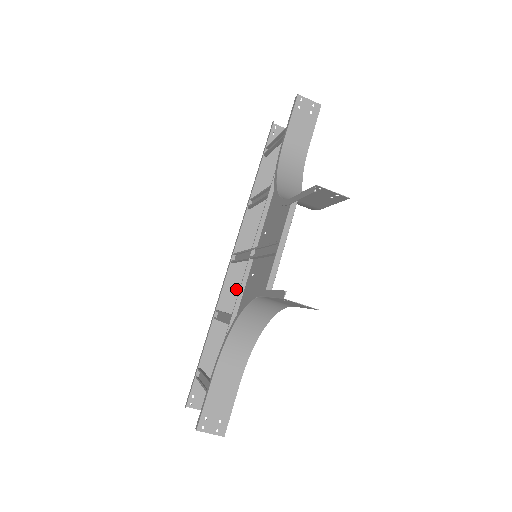
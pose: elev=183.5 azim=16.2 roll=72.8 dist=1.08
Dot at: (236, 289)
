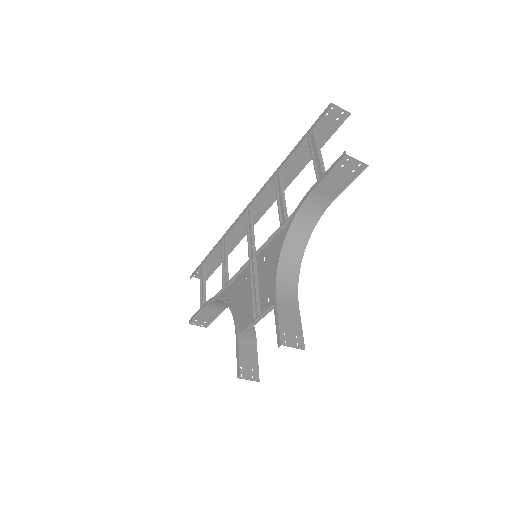
Dot at: (245, 225)
